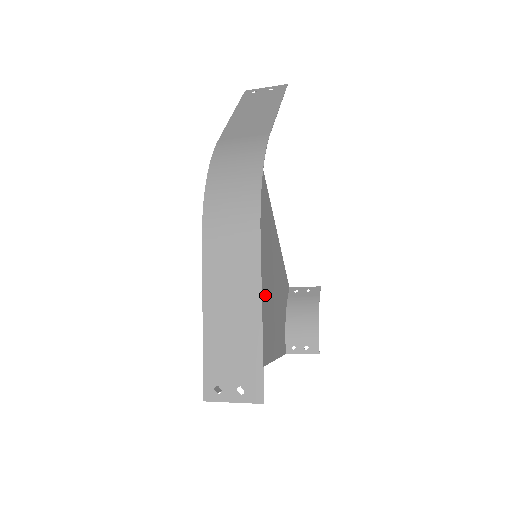
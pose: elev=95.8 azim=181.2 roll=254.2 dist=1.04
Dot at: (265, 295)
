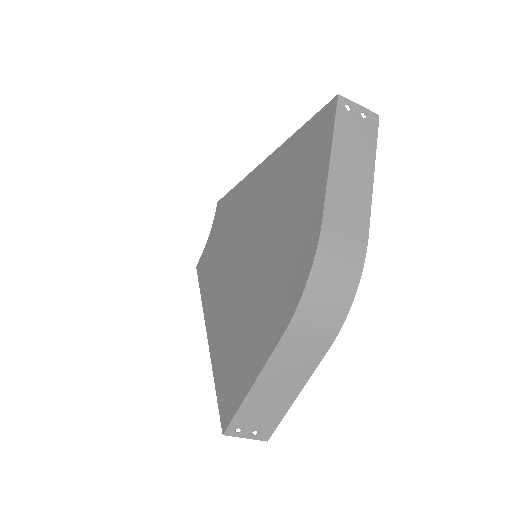
Dot at: (228, 258)
